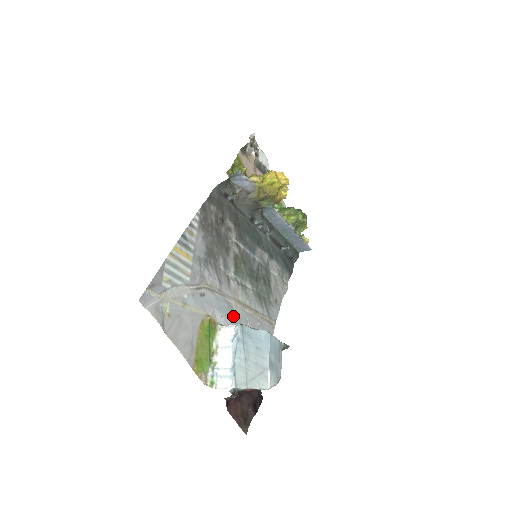
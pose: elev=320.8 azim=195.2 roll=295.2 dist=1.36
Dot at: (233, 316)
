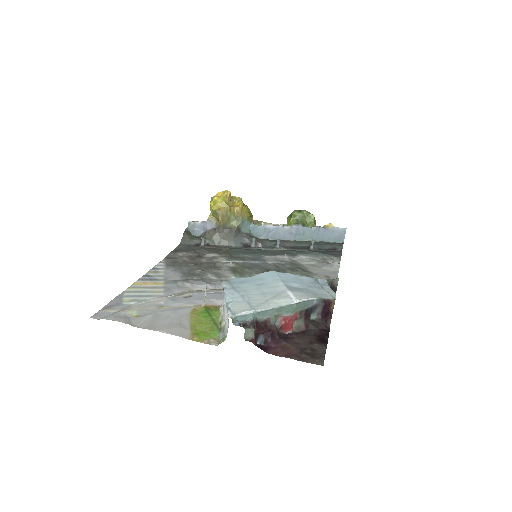
Dot at: occluded
